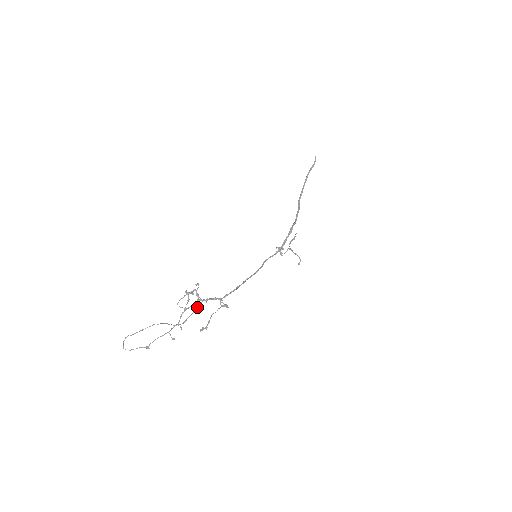
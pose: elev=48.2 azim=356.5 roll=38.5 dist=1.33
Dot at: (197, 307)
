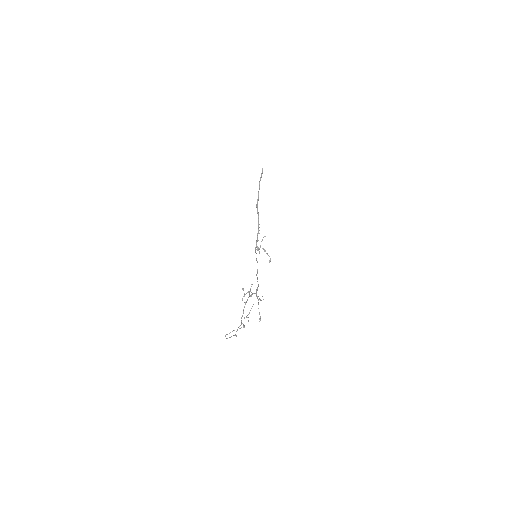
Dot at: occluded
